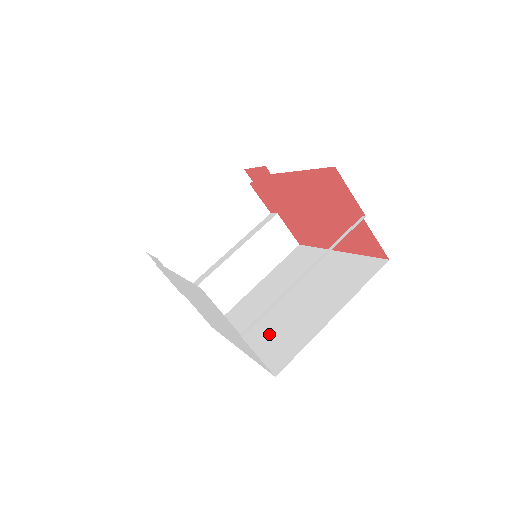
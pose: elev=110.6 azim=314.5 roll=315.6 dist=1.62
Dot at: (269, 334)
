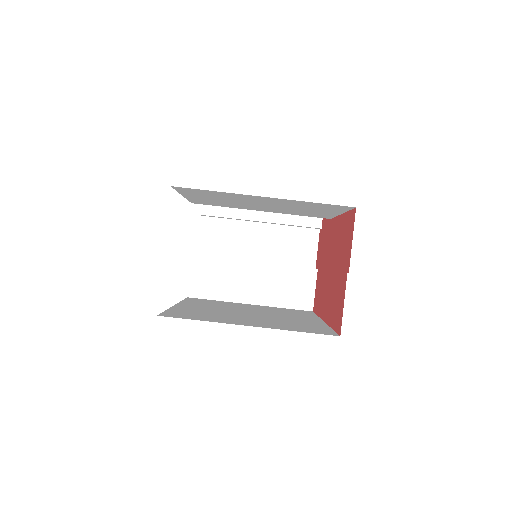
Dot at: (201, 310)
